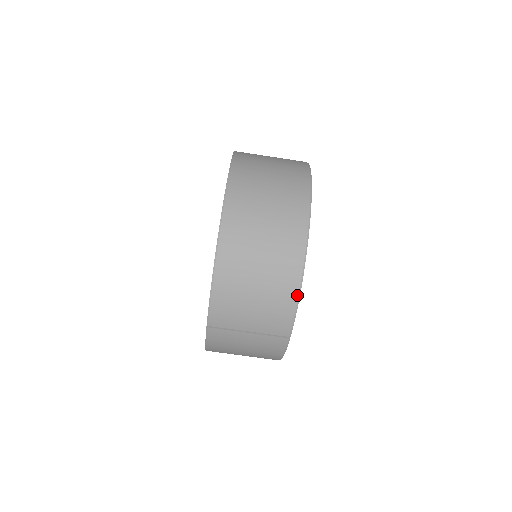
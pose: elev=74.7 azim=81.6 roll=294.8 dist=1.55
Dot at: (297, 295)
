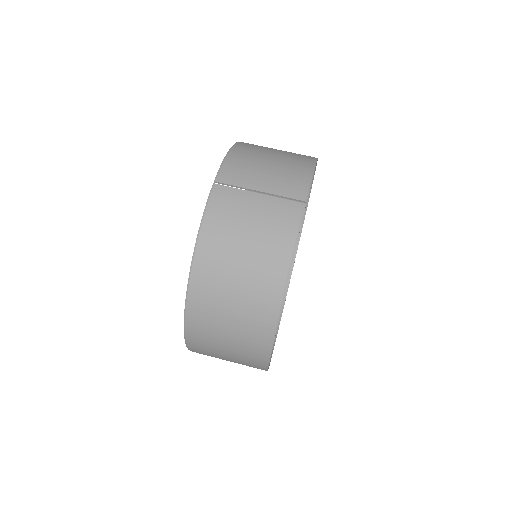
Dot at: (312, 167)
